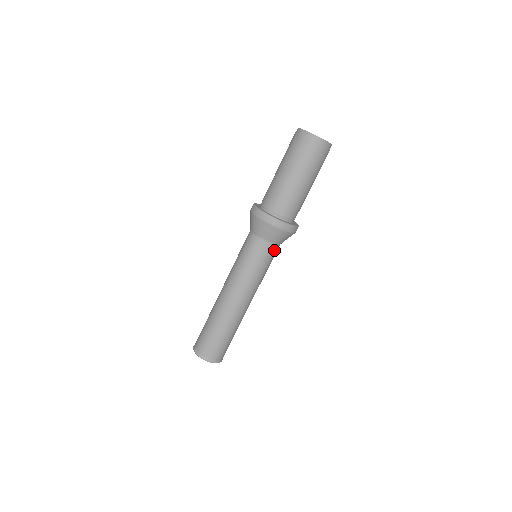
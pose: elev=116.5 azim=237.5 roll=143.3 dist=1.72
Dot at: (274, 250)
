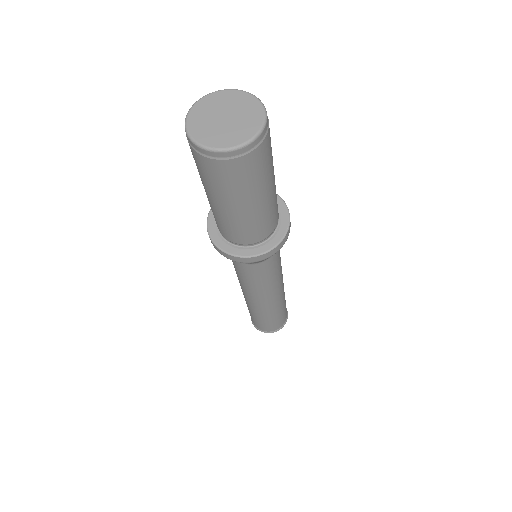
Dot at: occluded
